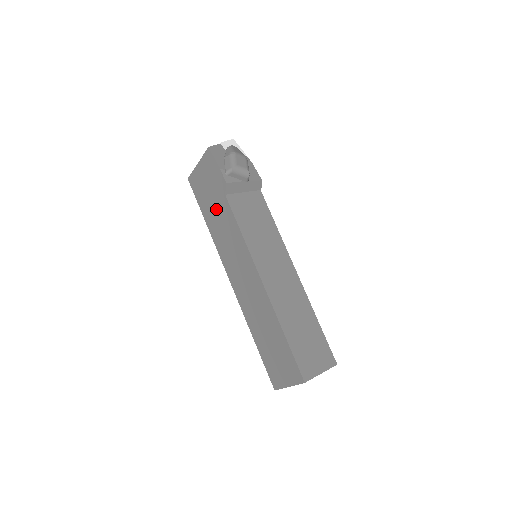
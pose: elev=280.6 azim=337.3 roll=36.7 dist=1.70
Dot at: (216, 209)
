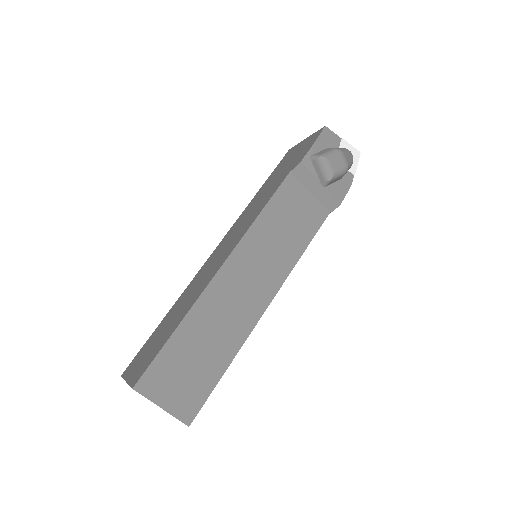
Dot at: (273, 183)
